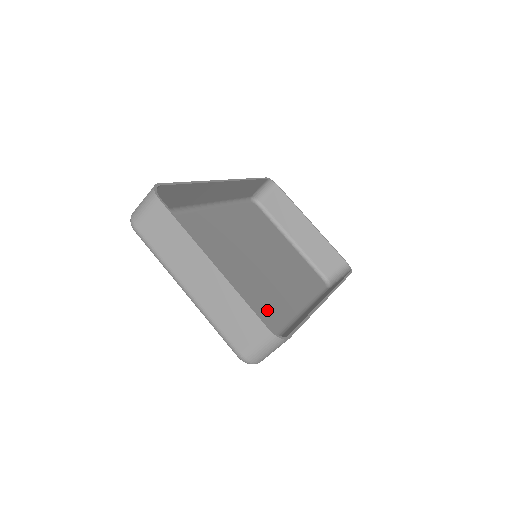
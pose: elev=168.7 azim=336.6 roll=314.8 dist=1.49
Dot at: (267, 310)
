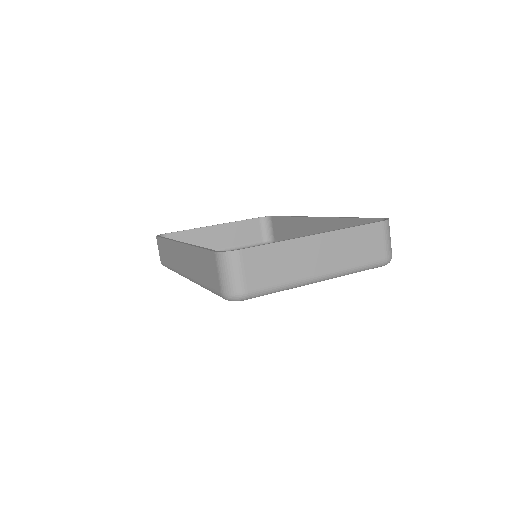
Dot at: occluded
